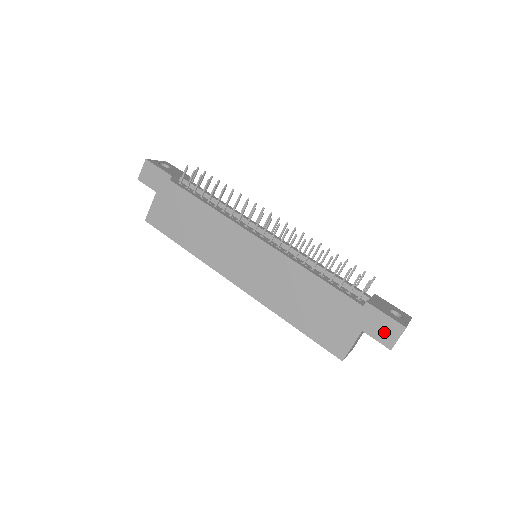
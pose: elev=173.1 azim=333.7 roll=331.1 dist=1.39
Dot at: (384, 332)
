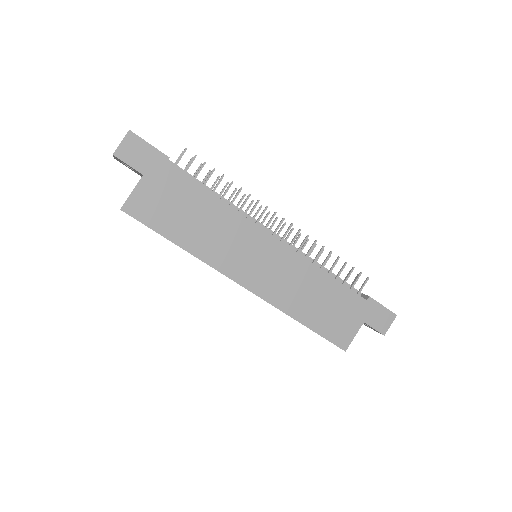
Dot at: (381, 321)
